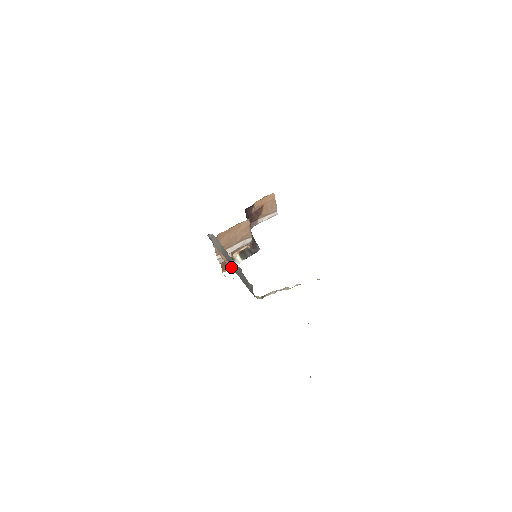
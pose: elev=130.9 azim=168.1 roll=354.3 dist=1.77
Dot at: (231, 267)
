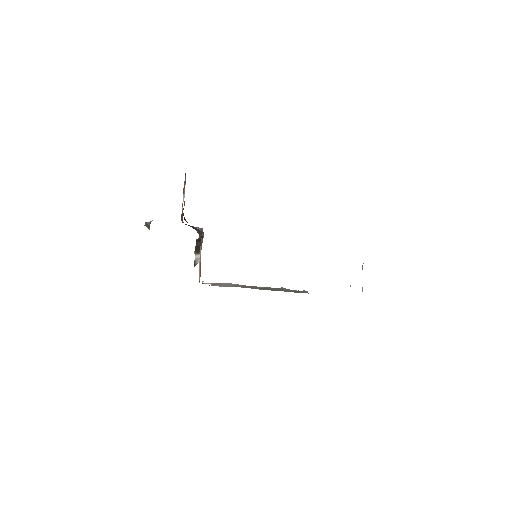
Dot at: occluded
